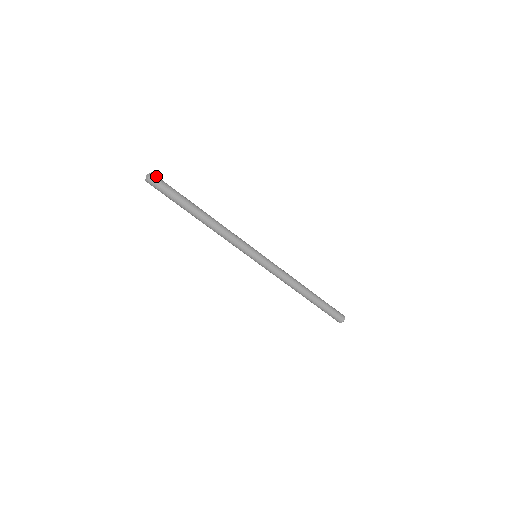
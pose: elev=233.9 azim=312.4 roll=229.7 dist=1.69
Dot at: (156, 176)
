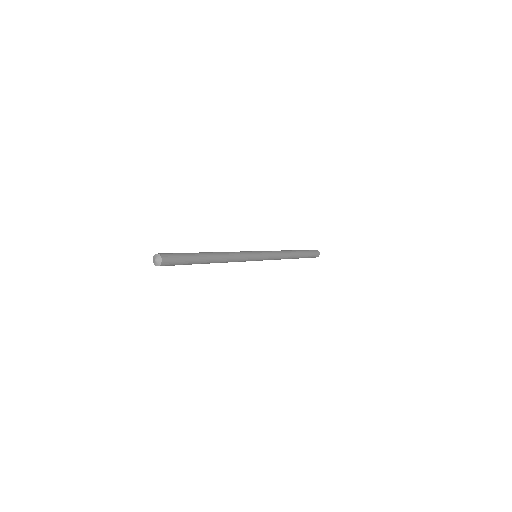
Dot at: (166, 264)
